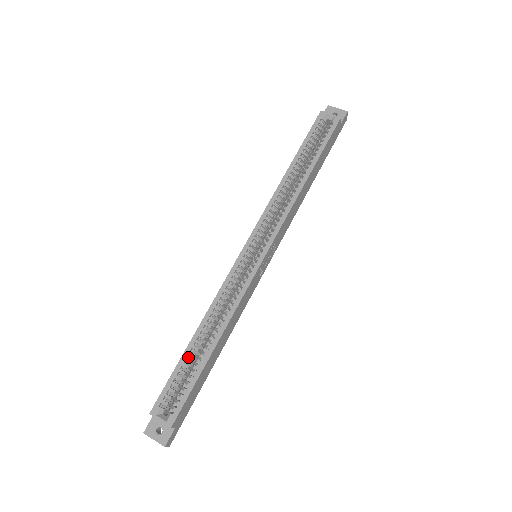
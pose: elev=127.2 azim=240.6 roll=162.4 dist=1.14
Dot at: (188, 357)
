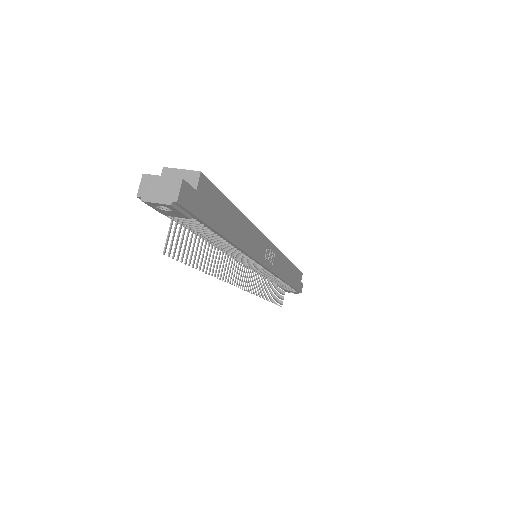
Dot at: occluded
